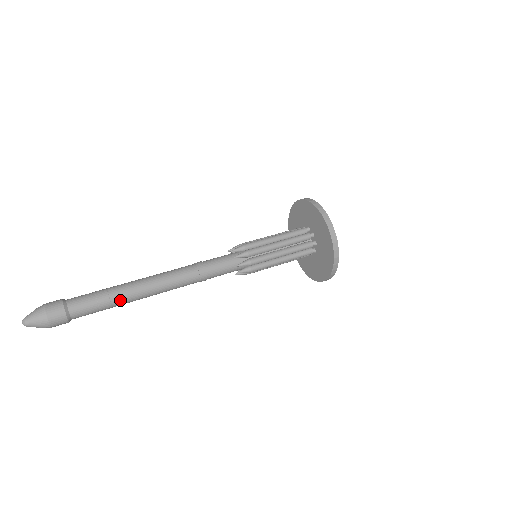
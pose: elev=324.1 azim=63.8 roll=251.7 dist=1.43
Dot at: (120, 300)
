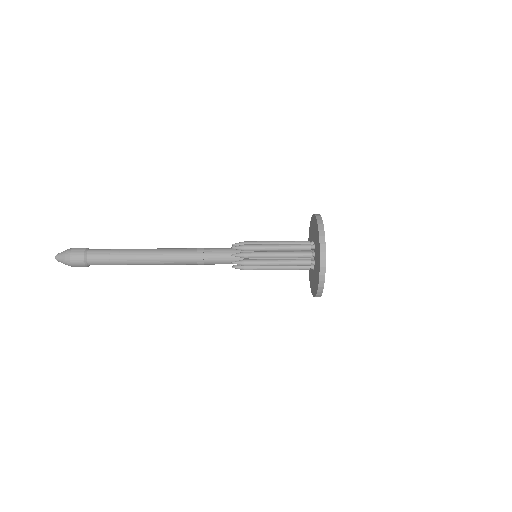
Dot at: (127, 258)
